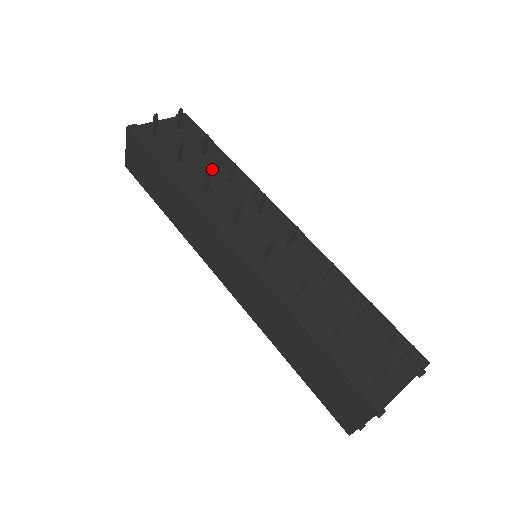
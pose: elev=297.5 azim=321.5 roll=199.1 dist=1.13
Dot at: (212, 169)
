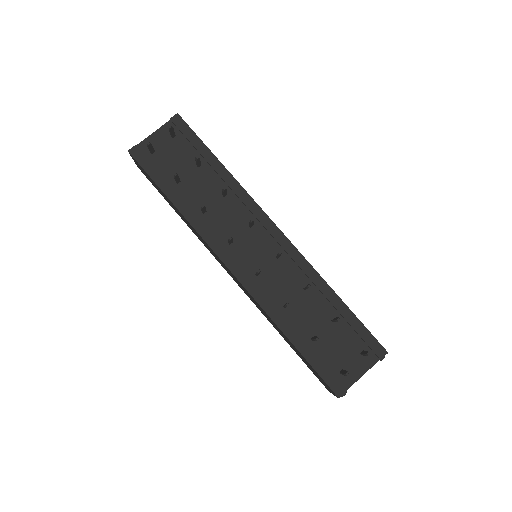
Dot at: (208, 183)
